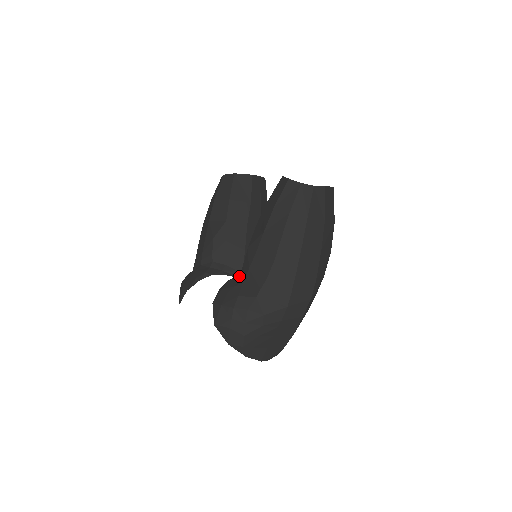
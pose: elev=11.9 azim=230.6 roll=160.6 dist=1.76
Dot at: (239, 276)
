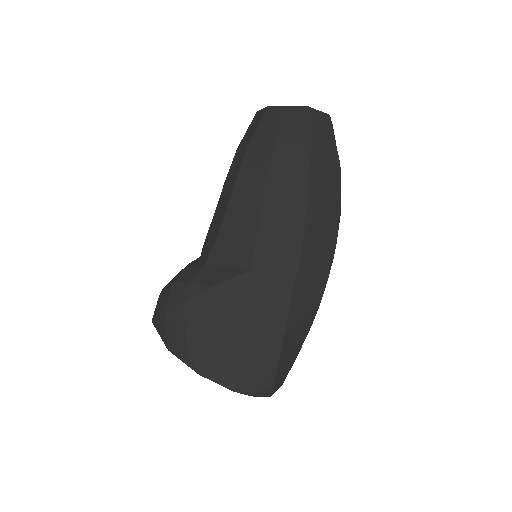
Dot at: occluded
